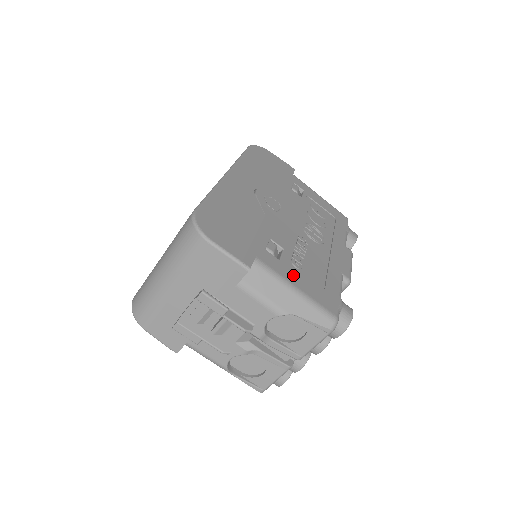
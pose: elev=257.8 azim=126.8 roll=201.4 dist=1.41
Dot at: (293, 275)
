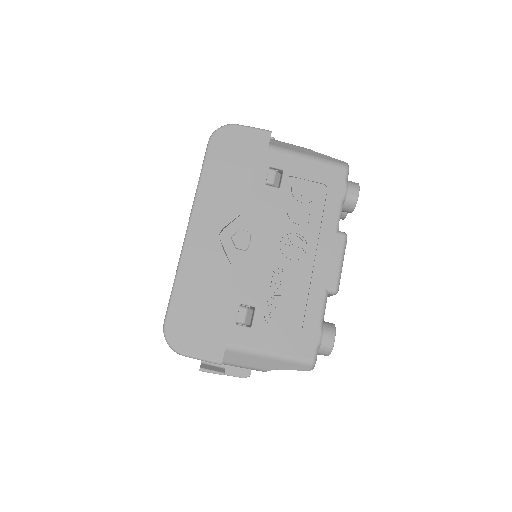
Dot at: (266, 338)
